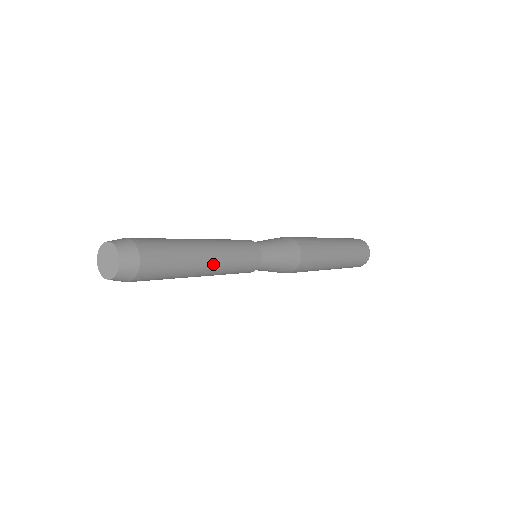
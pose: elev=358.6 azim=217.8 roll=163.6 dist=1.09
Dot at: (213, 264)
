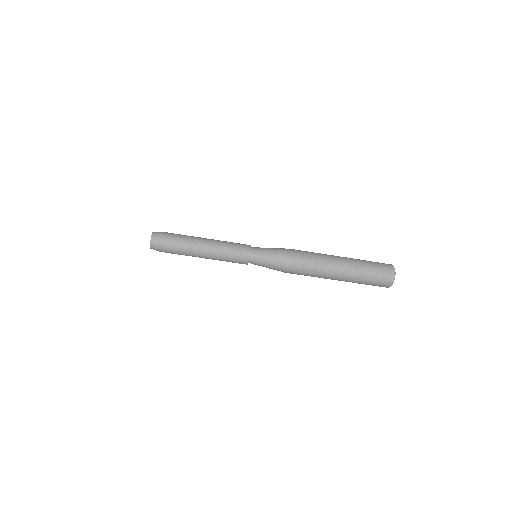
Dot at: (209, 250)
